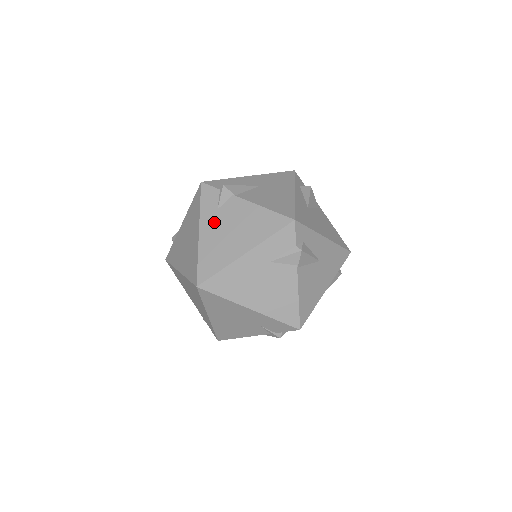
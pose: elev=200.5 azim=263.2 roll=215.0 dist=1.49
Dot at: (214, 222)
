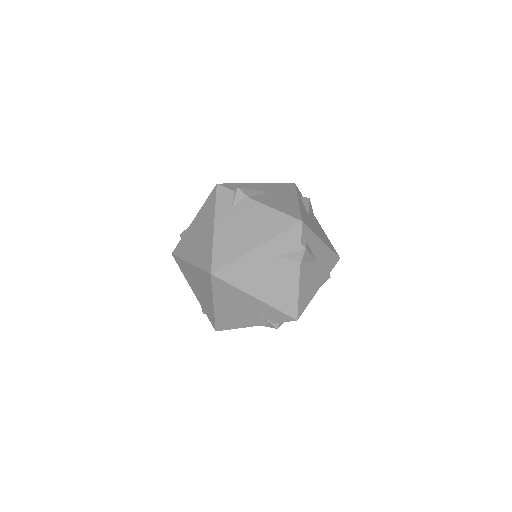
Dot at: (228, 219)
